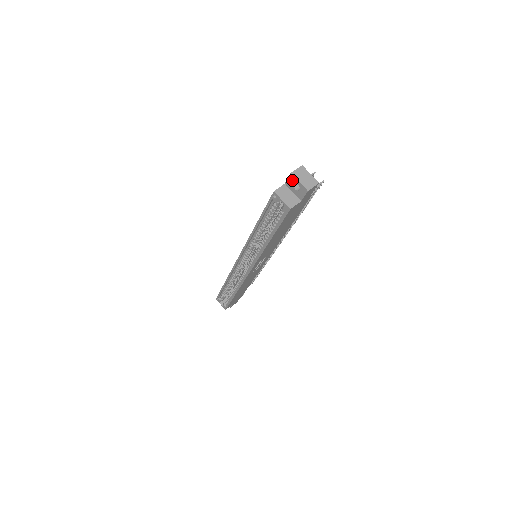
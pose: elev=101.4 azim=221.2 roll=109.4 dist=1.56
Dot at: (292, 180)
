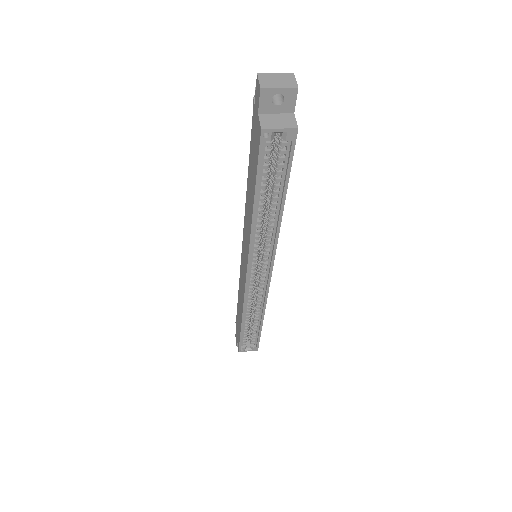
Dot at: (267, 97)
